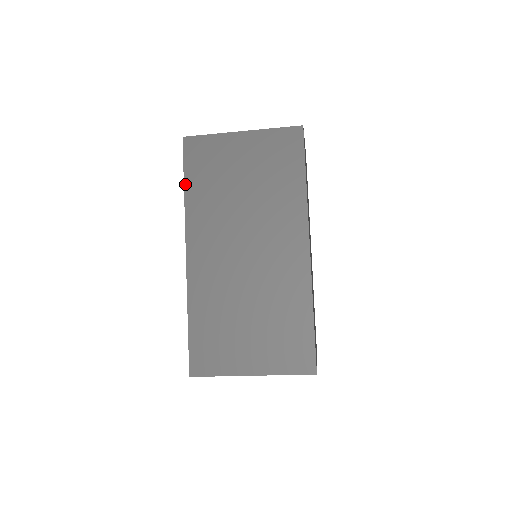
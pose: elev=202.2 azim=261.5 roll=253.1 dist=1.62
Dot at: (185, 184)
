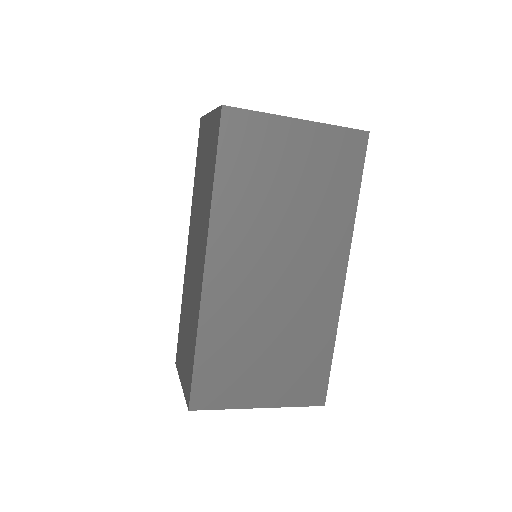
Dot at: (216, 174)
